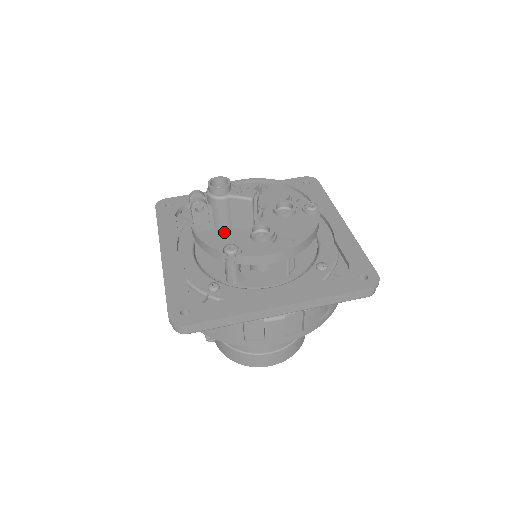
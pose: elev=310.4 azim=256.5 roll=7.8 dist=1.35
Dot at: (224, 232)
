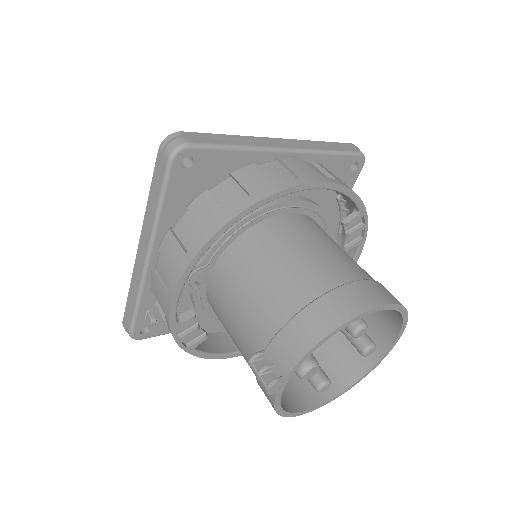
Dot at: occluded
